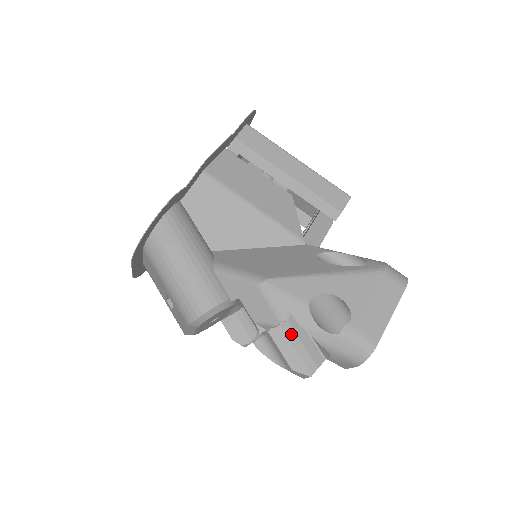
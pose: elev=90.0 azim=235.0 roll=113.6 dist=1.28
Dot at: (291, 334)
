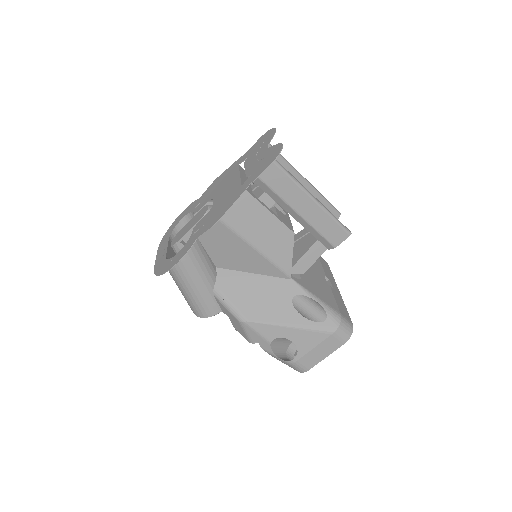
Dot at: occluded
